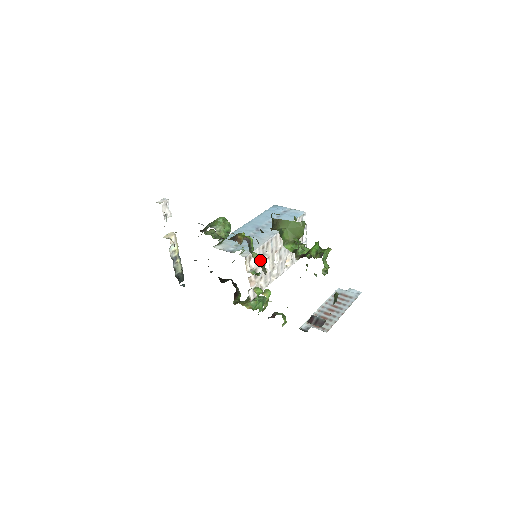
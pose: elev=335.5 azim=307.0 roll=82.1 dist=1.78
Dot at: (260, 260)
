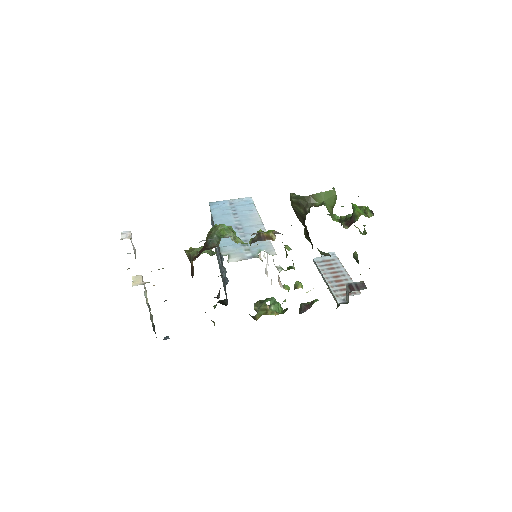
Dot at: occluded
